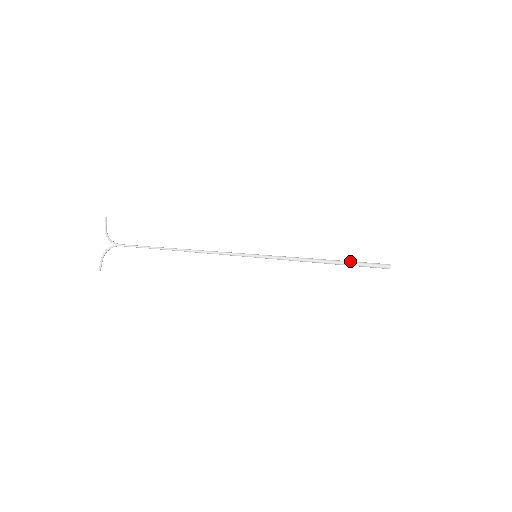
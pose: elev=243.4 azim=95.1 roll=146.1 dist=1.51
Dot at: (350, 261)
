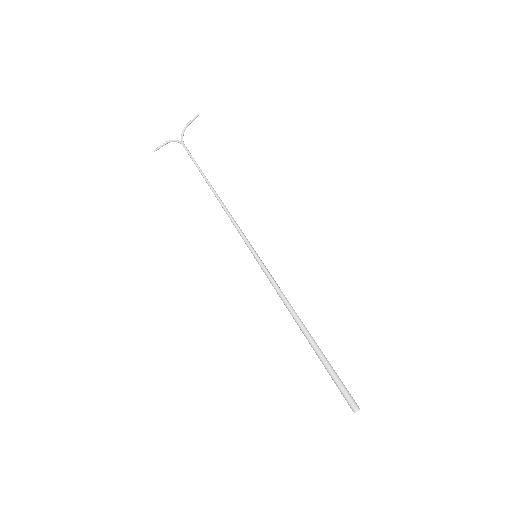
Dot at: occluded
